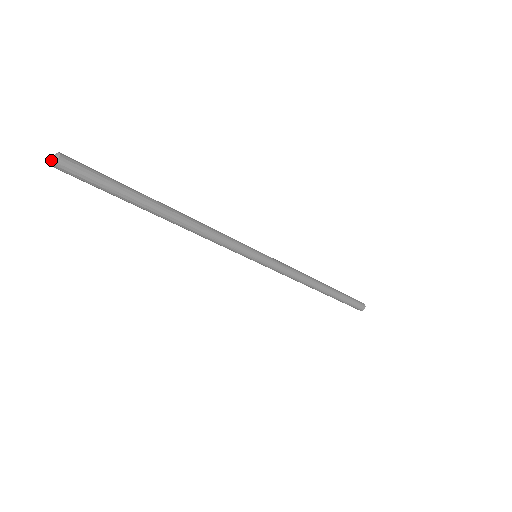
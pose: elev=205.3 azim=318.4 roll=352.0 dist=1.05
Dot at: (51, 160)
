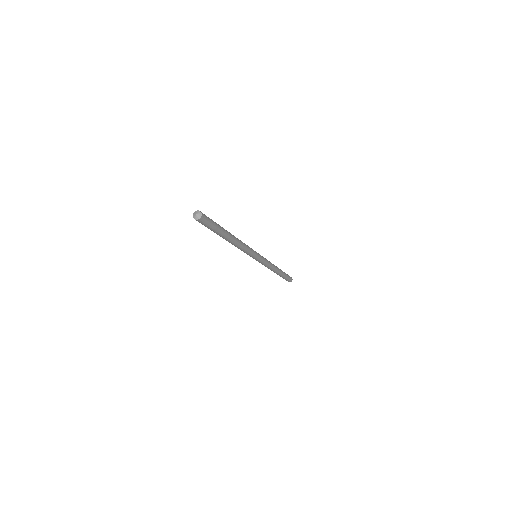
Dot at: (196, 216)
